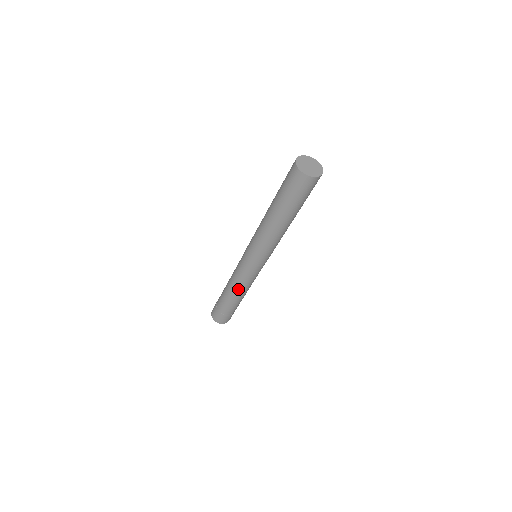
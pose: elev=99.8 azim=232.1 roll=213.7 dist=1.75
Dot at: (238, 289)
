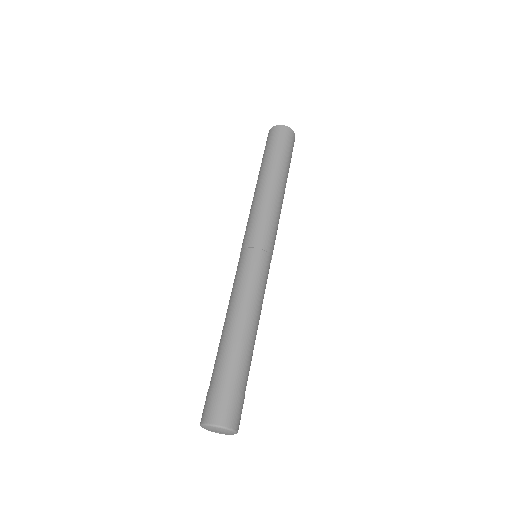
Dot at: (248, 308)
